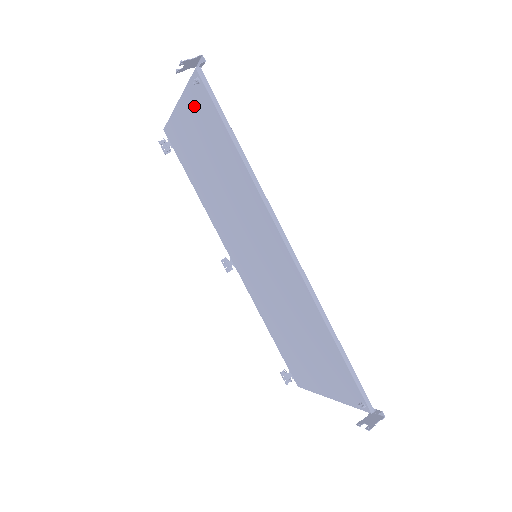
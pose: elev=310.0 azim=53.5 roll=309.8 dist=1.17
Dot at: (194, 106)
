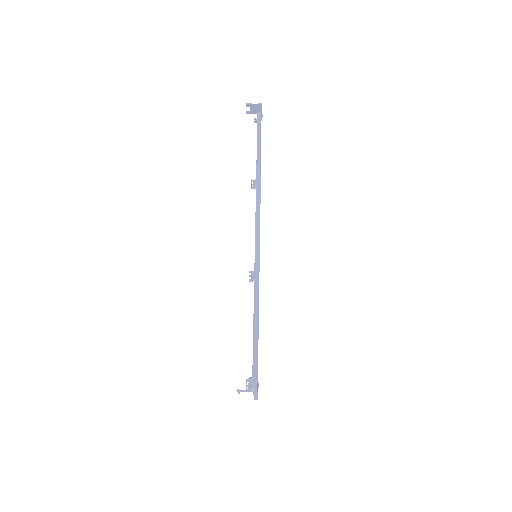
Dot at: occluded
